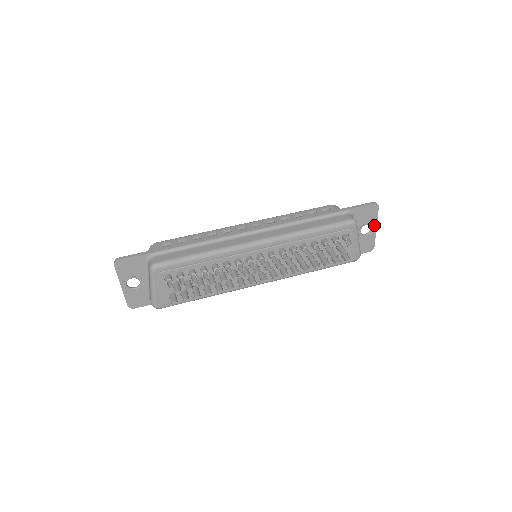
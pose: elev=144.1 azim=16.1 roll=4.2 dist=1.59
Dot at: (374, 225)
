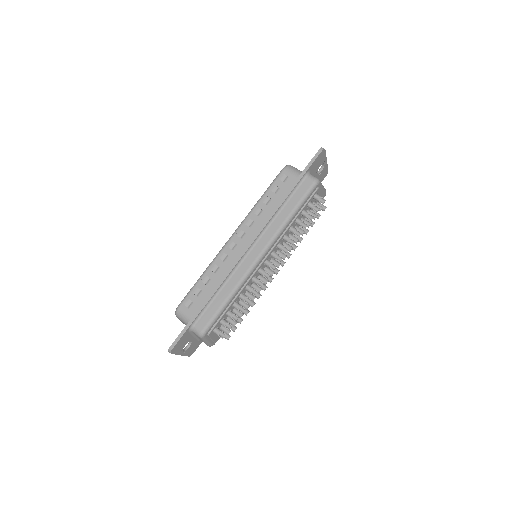
Dot at: (325, 161)
